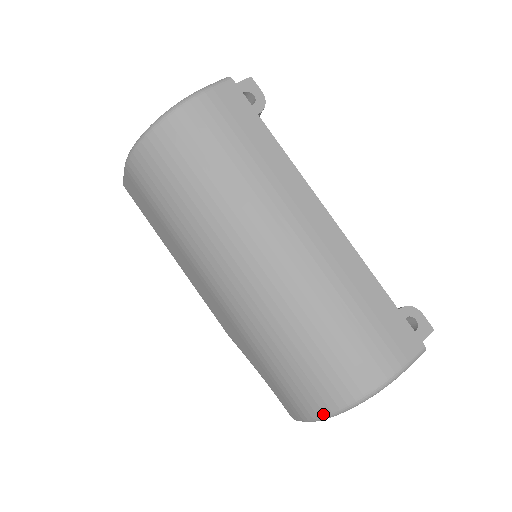
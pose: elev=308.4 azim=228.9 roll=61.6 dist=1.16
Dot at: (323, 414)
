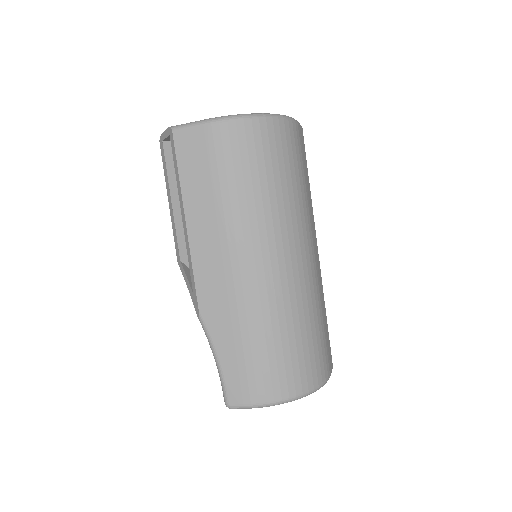
Dot at: (281, 399)
